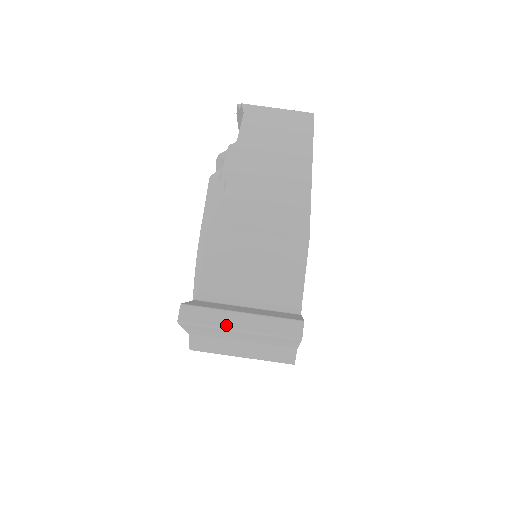
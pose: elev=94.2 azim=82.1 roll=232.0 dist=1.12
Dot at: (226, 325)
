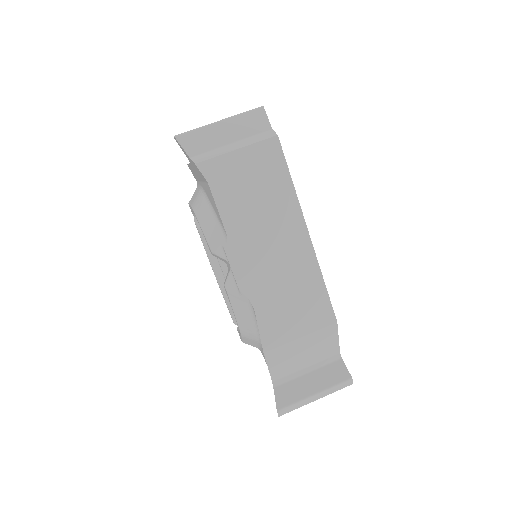
Dot at: (209, 124)
